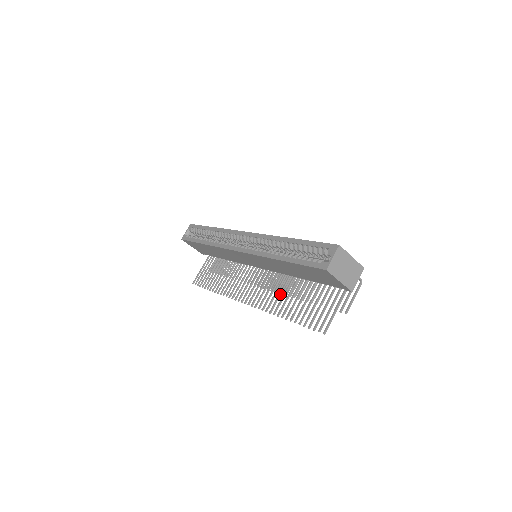
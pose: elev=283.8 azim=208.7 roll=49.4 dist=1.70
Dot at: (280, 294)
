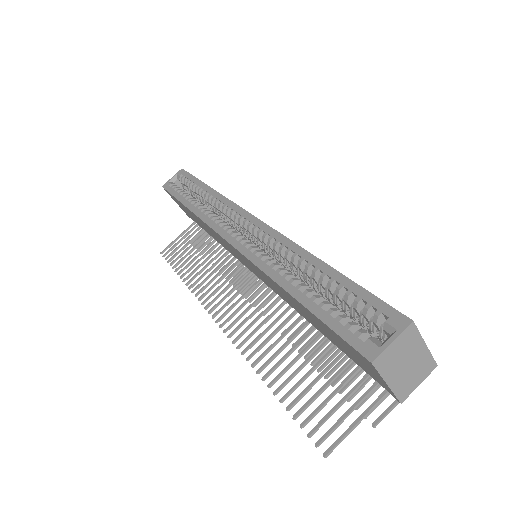
Dot at: (273, 335)
